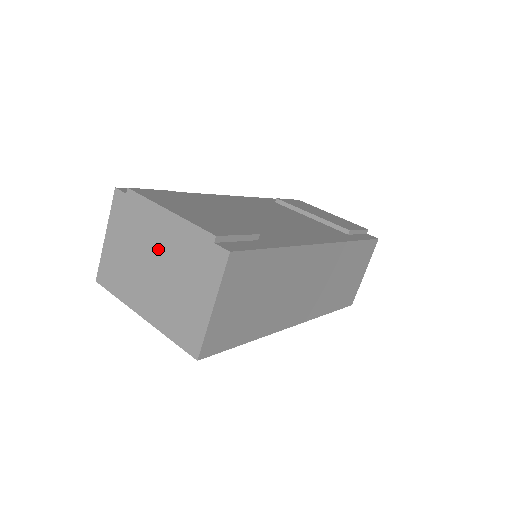
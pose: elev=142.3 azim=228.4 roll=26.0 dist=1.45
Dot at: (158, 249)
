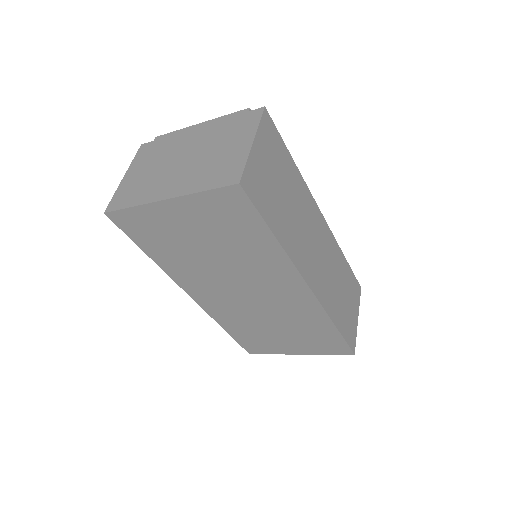
Dot at: (188, 147)
